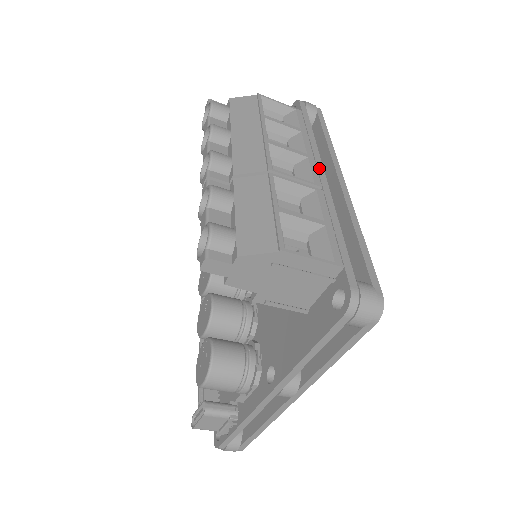
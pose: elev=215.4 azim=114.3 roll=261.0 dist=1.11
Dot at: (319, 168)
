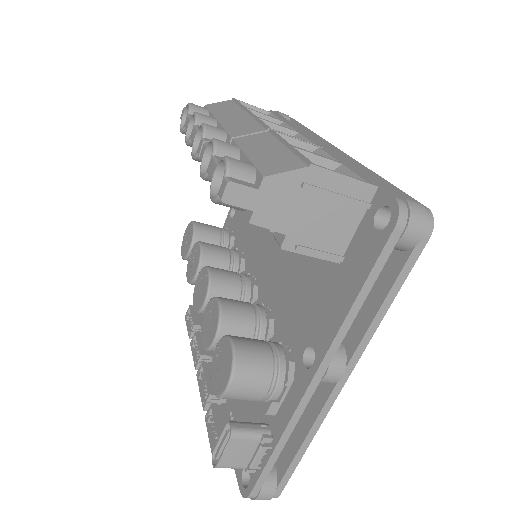
Dot at: (313, 139)
